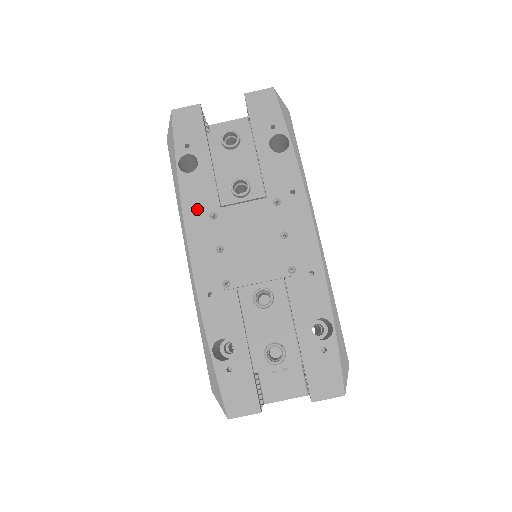
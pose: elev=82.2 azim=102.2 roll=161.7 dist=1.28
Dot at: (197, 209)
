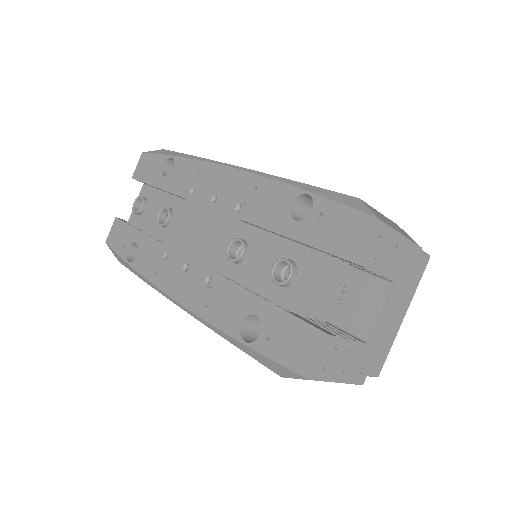
Dot at: (156, 267)
